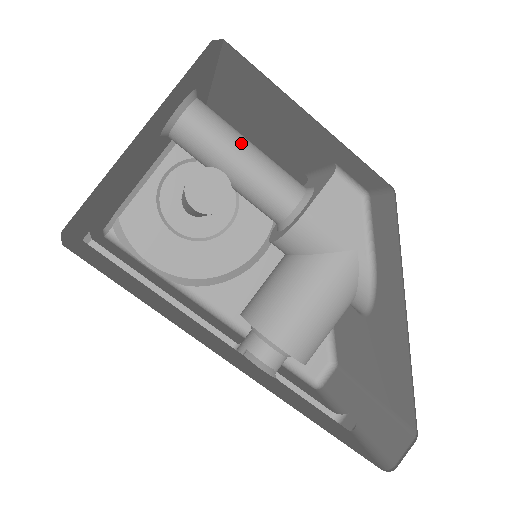
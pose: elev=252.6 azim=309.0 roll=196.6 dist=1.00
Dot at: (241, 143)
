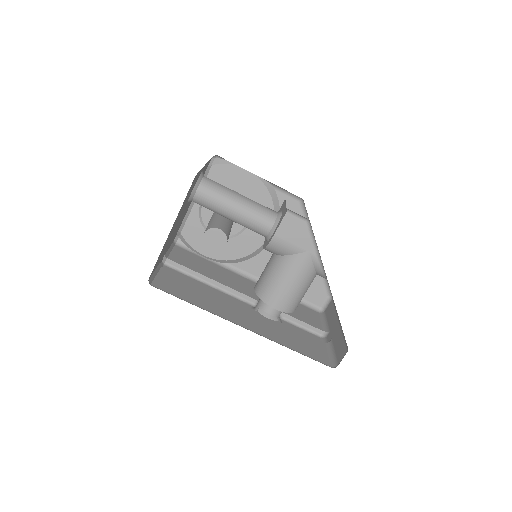
Dot at: (232, 200)
